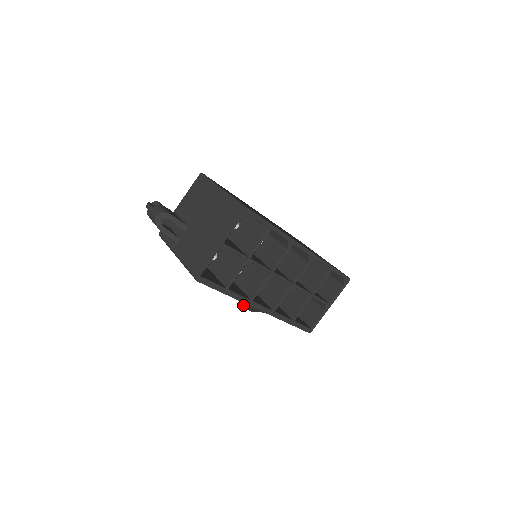
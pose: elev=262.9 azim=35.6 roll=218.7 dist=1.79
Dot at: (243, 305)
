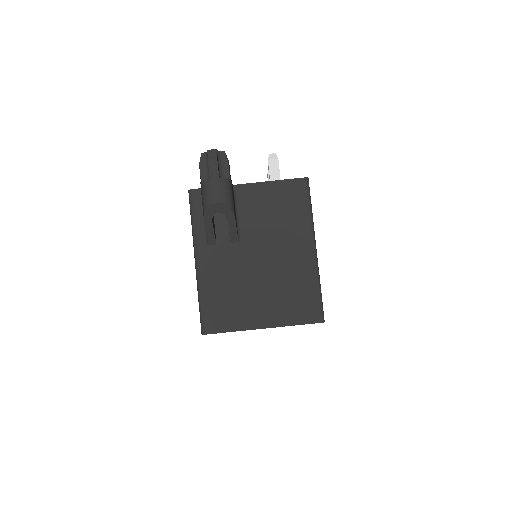
Dot at: occluded
